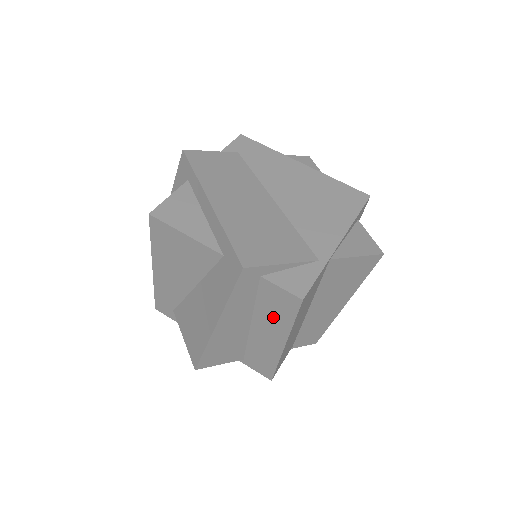
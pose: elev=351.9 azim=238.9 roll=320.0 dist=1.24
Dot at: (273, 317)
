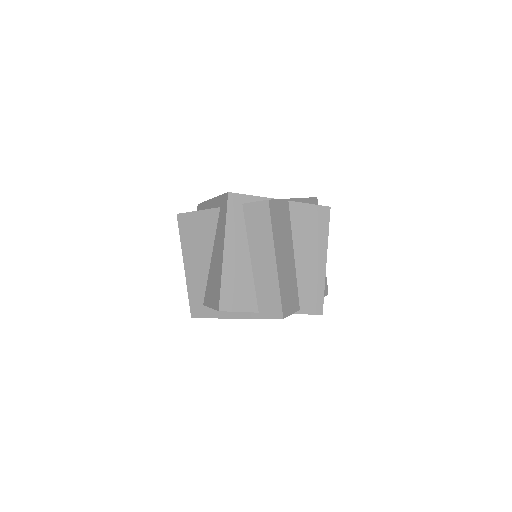
Dot at: (260, 236)
